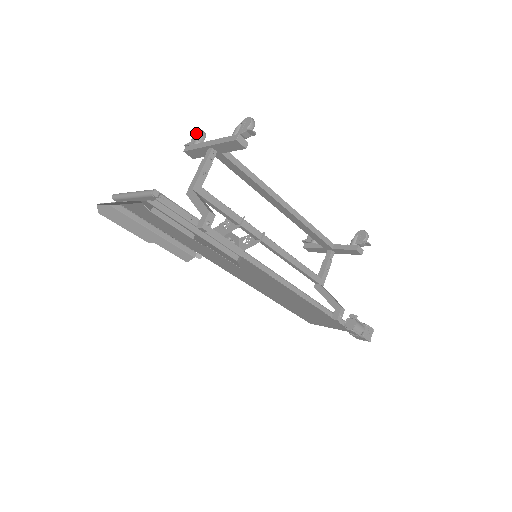
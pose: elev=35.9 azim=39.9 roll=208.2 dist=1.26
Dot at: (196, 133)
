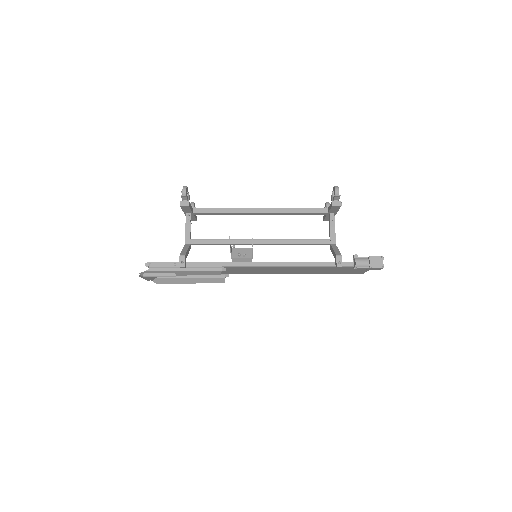
Dot at: occluded
